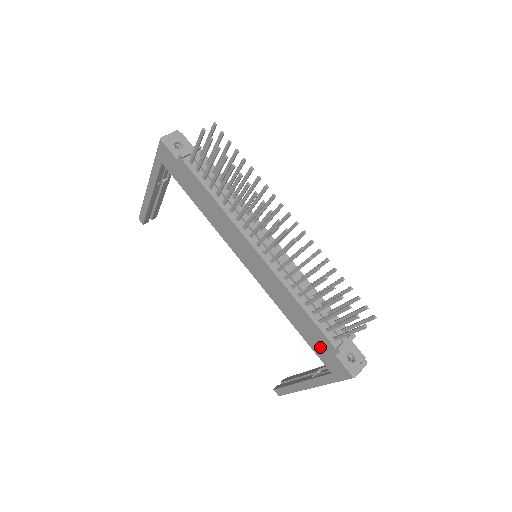
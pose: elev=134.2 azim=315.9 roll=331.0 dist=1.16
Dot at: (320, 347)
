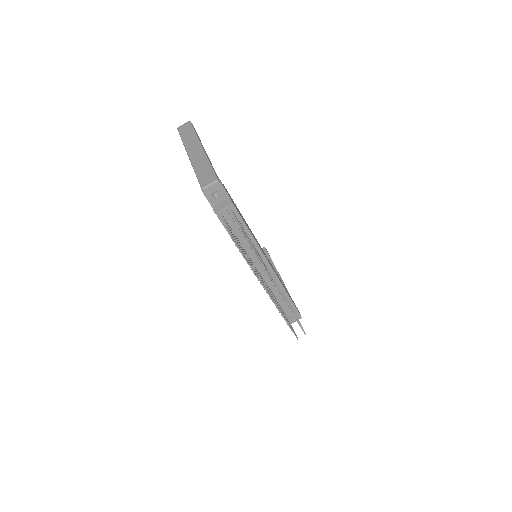
Dot at: occluded
